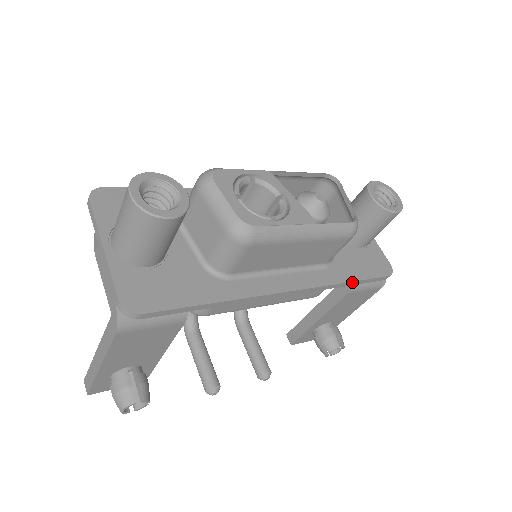
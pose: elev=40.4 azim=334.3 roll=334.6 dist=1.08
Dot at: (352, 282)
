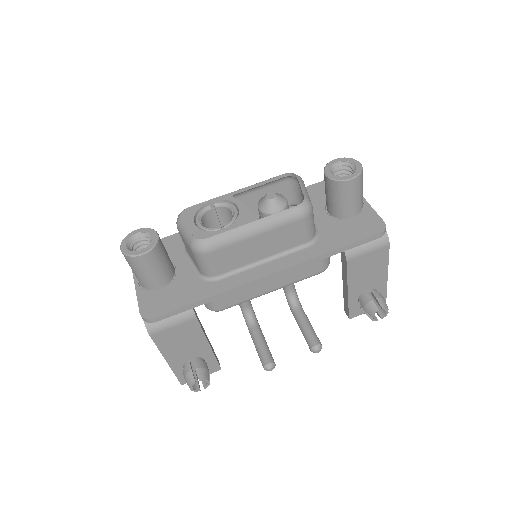
Dot at: (335, 251)
